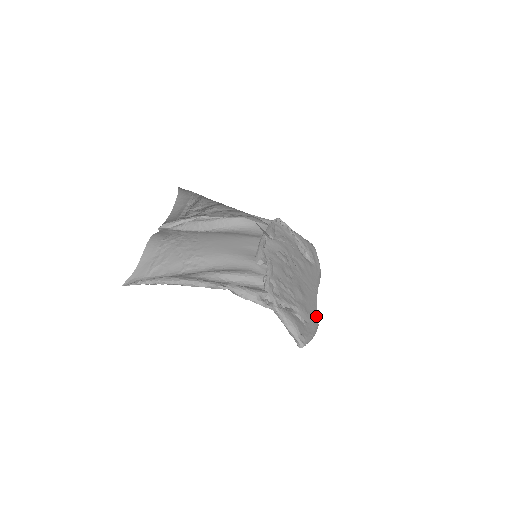
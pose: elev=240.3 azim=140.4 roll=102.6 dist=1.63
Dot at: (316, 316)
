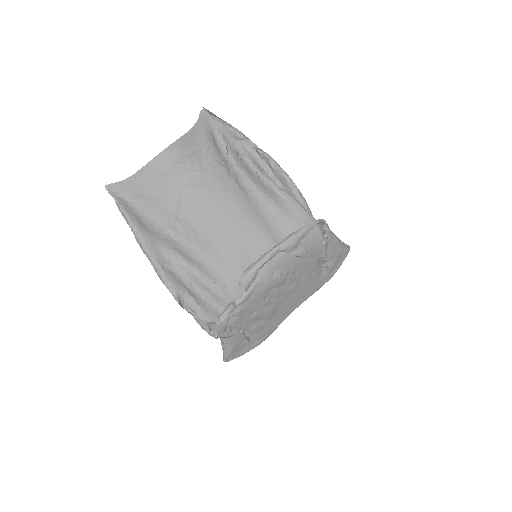
Dot at: (272, 331)
